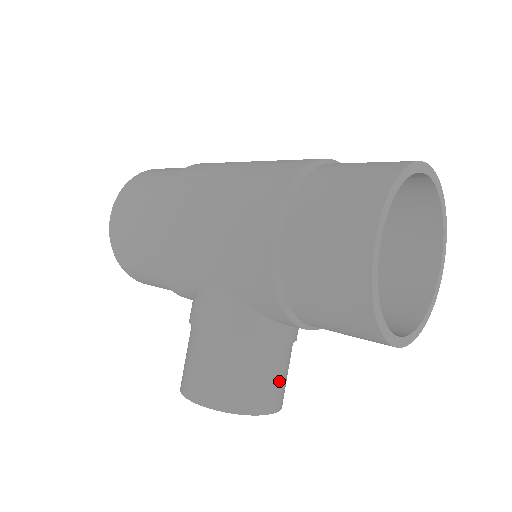
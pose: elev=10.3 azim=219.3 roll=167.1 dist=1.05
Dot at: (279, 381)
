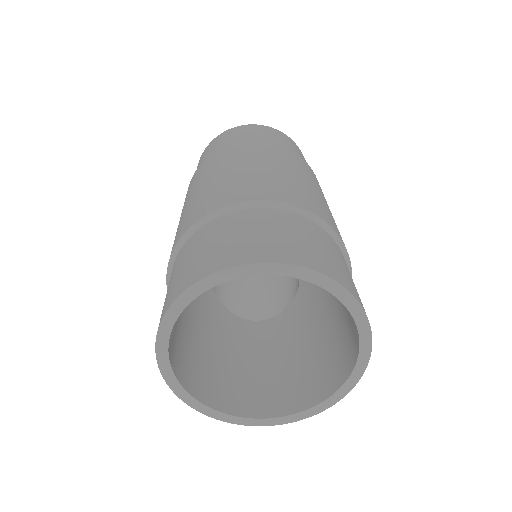
Dot at: occluded
